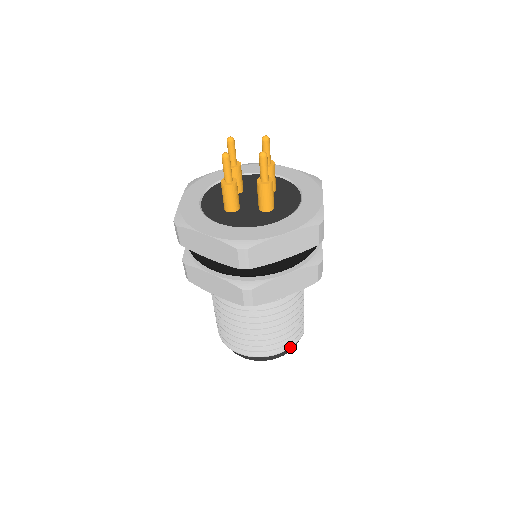
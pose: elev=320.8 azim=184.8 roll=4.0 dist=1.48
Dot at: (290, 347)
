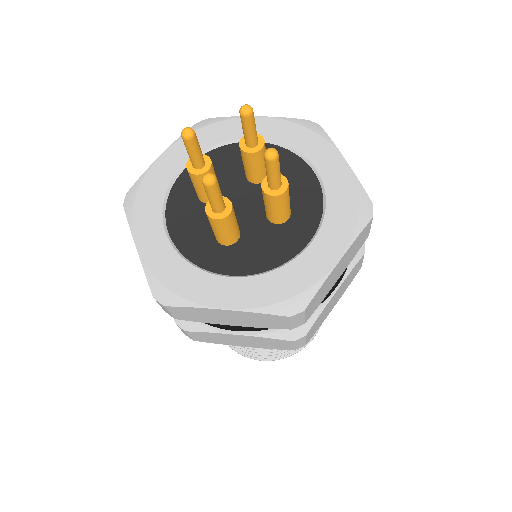
Dot at: (320, 326)
